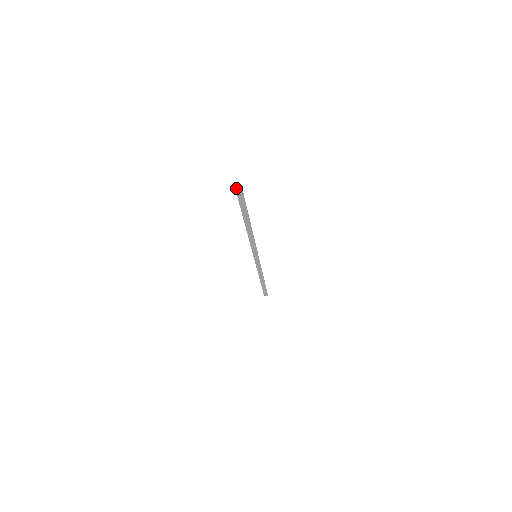
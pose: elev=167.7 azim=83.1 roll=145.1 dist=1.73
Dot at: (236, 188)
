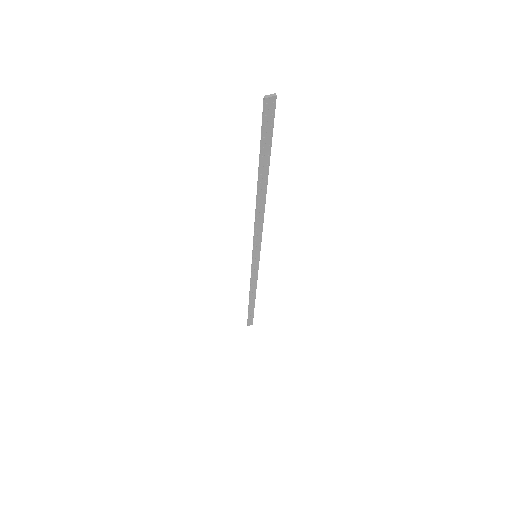
Dot at: (265, 95)
